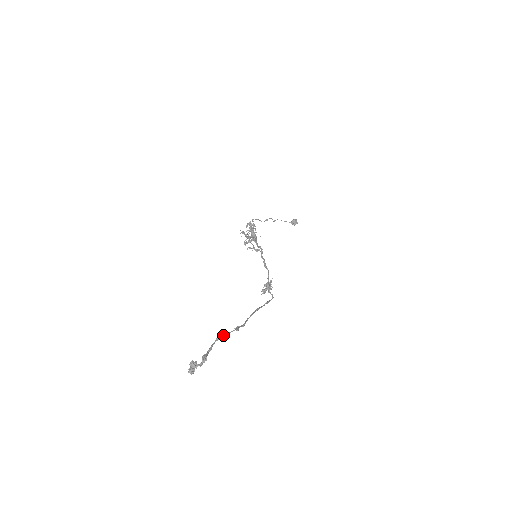
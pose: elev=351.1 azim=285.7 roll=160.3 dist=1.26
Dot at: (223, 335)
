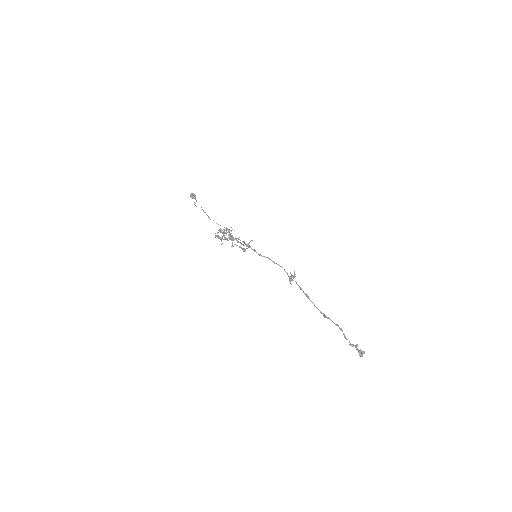
Dot at: (339, 327)
